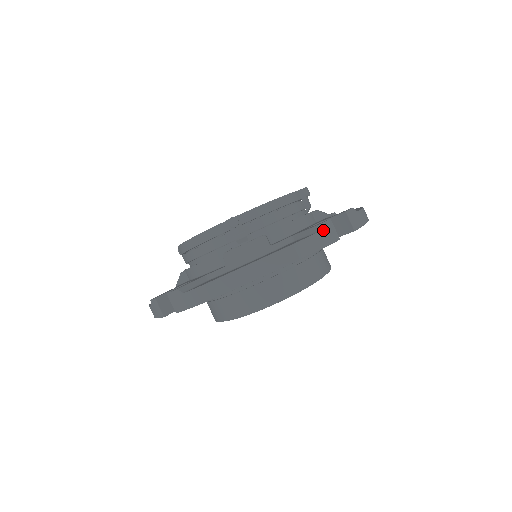
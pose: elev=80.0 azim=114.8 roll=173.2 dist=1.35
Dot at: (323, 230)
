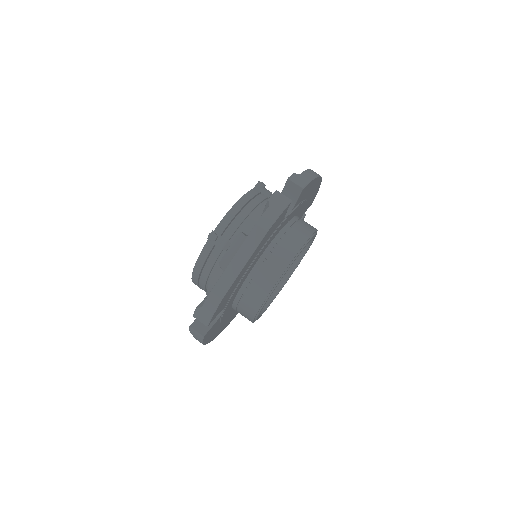
Dot at: (274, 201)
